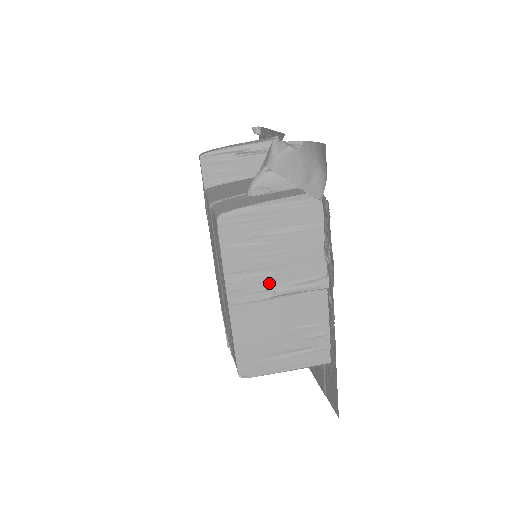
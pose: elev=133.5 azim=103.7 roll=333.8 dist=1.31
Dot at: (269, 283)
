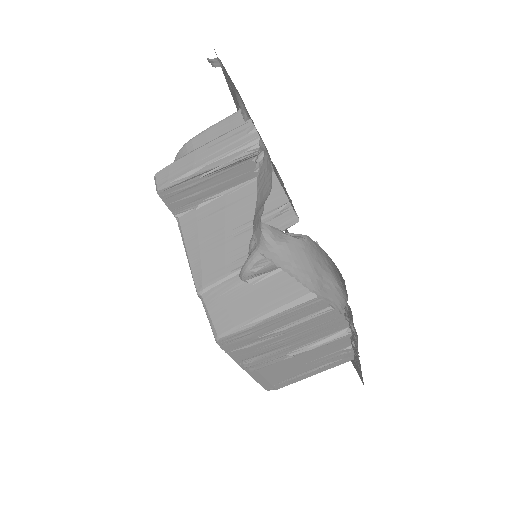
Dot at: (286, 352)
